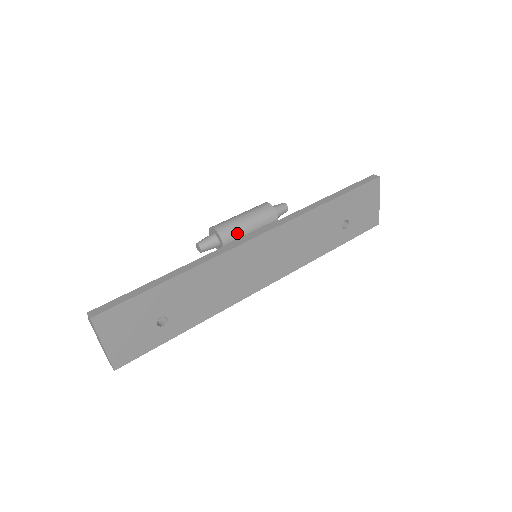
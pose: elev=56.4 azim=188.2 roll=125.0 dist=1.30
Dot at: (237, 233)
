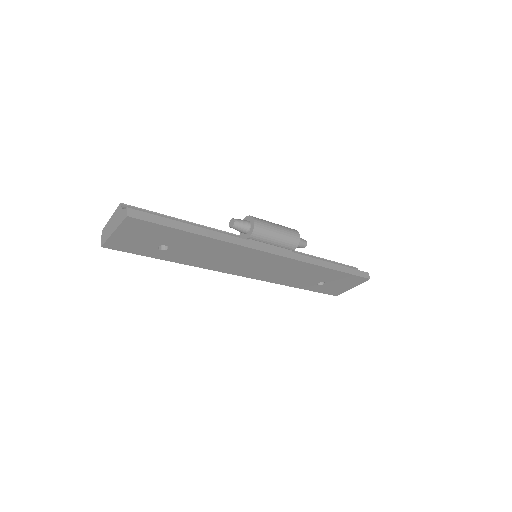
Dot at: (263, 239)
